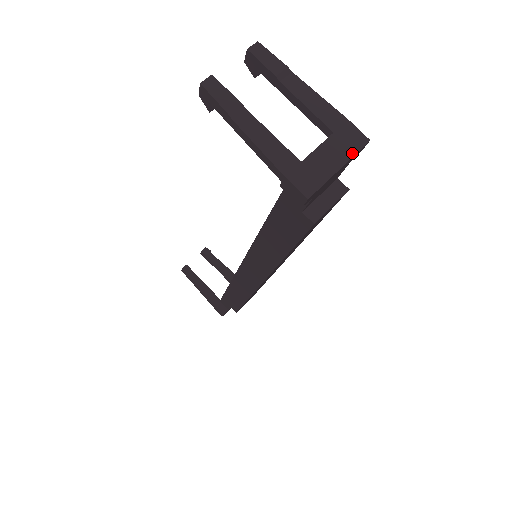
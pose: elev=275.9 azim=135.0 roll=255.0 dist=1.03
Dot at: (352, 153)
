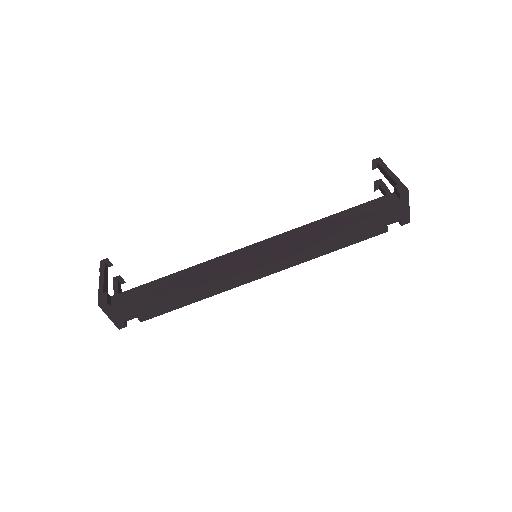
Dot at: (409, 214)
